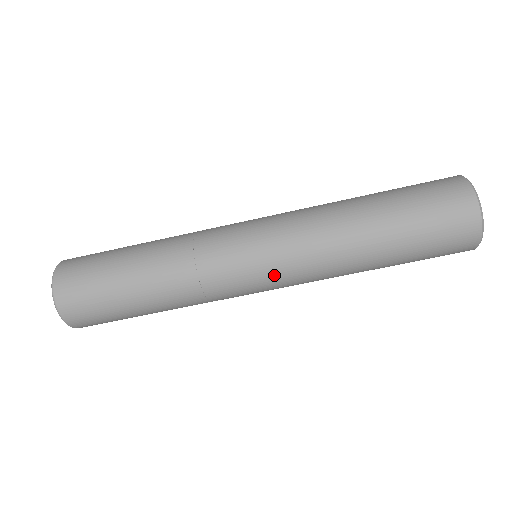
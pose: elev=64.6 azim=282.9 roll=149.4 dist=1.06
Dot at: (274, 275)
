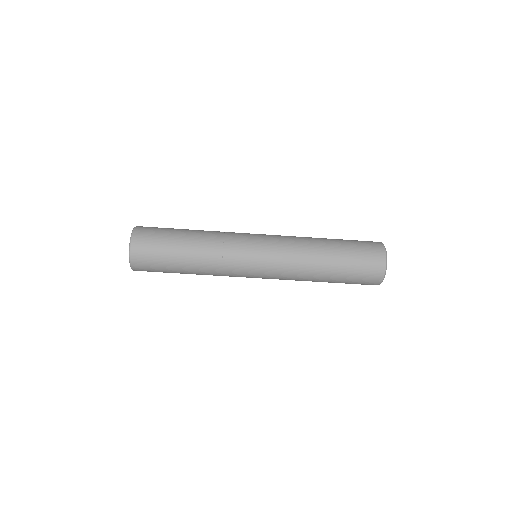
Dot at: (265, 278)
